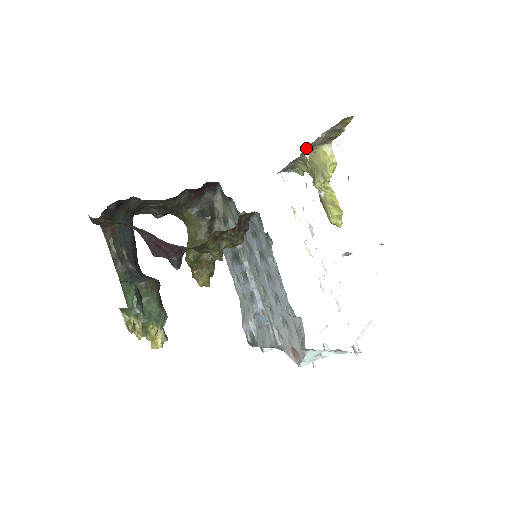
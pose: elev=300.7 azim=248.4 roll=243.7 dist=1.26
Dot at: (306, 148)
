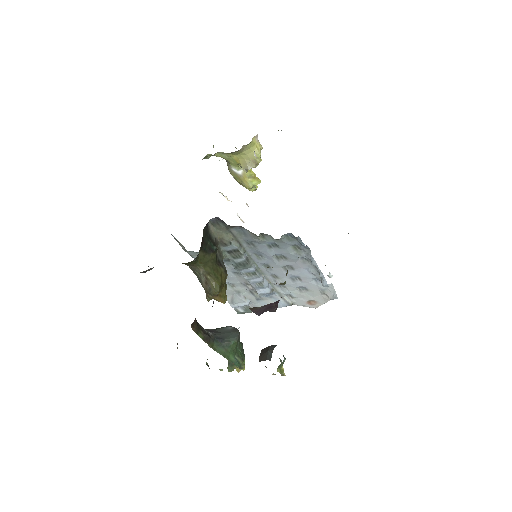
Dot at: (254, 151)
